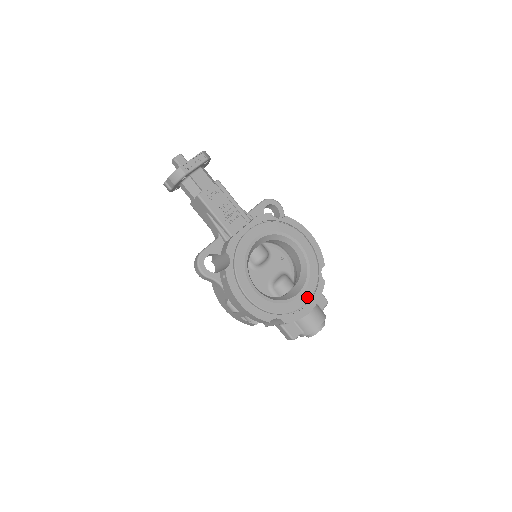
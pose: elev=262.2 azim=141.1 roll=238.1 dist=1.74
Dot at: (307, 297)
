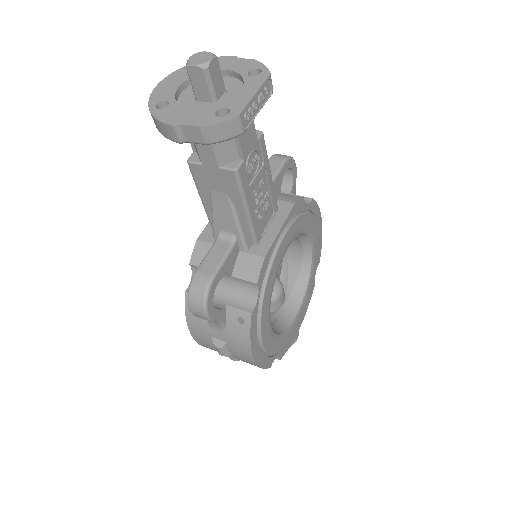
Dot at: (302, 314)
